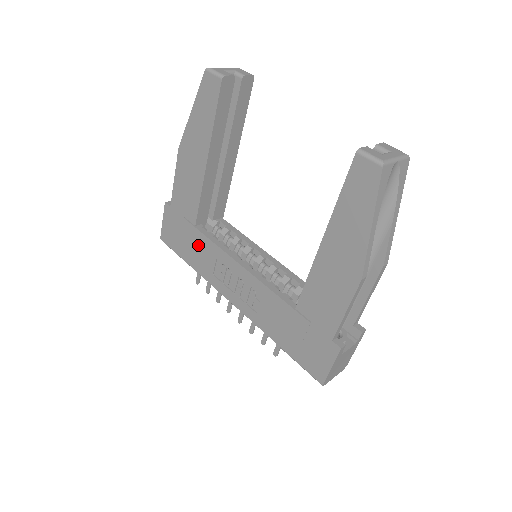
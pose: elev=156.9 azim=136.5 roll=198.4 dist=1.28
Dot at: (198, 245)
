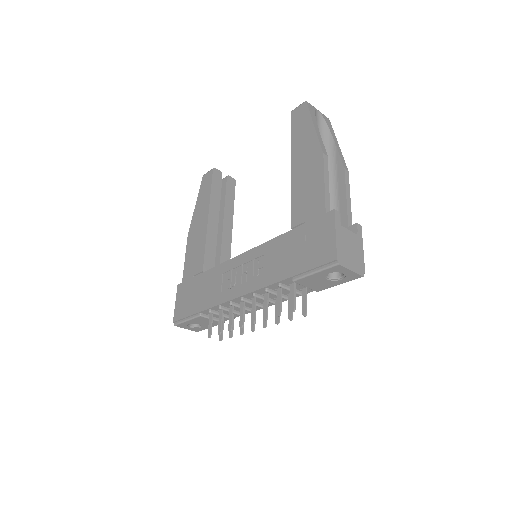
Dot at: (206, 283)
